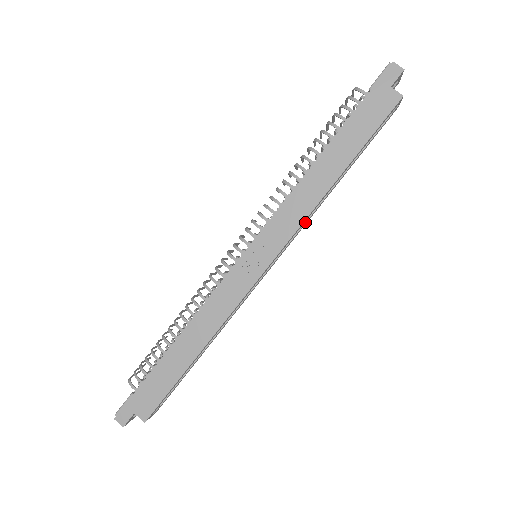
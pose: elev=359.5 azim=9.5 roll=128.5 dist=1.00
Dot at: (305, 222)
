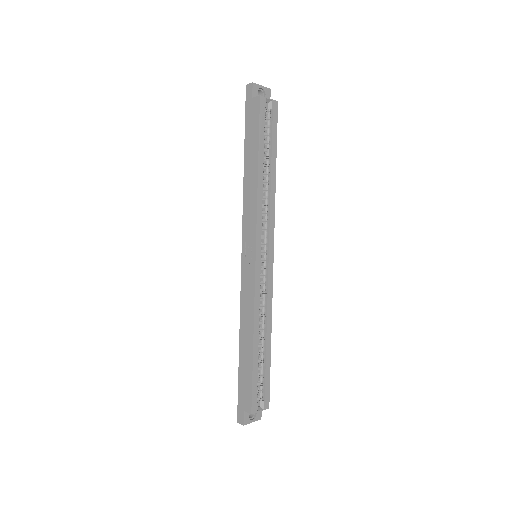
Dot at: (269, 213)
